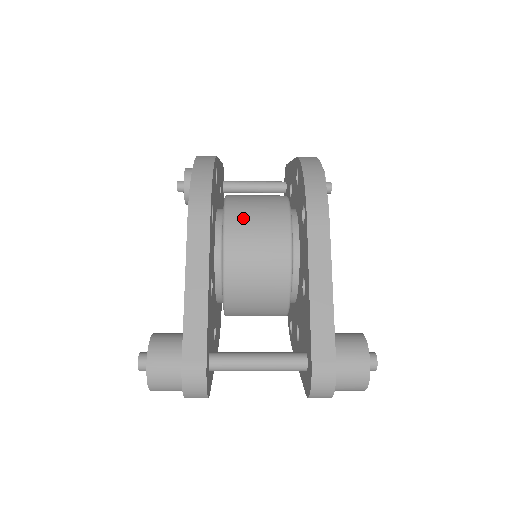
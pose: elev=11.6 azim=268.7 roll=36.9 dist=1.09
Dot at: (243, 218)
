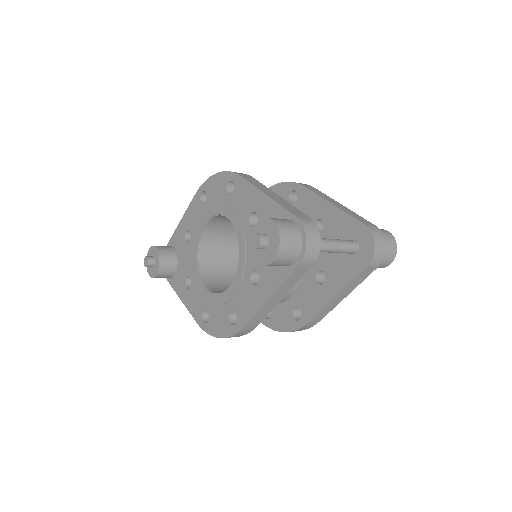
Dot at: occluded
